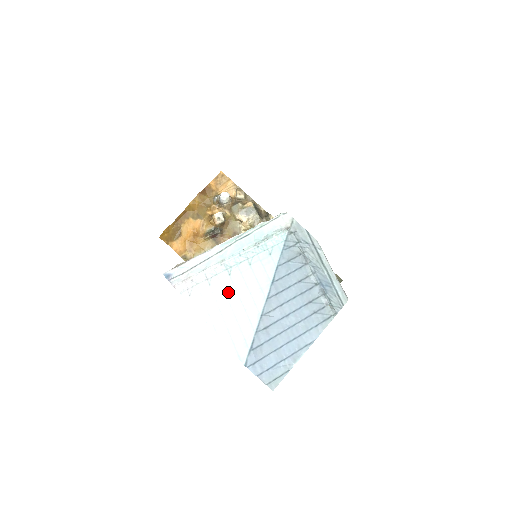
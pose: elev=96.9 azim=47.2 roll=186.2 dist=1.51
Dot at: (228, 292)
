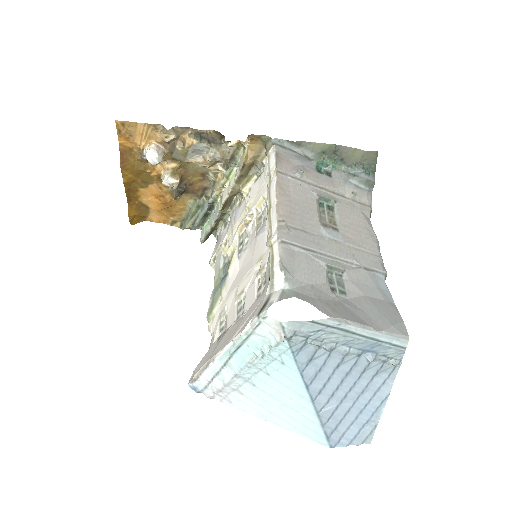
Dot at: (266, 399)
